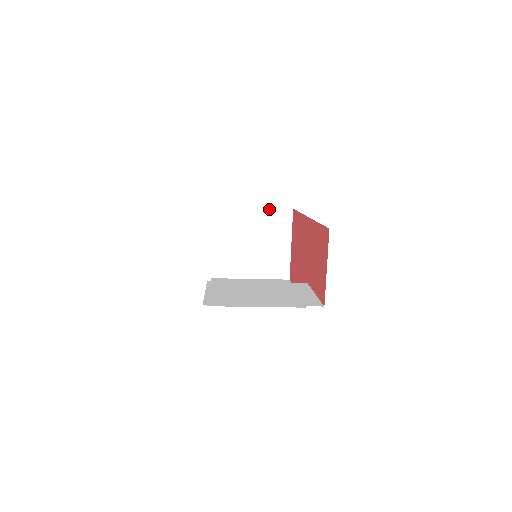
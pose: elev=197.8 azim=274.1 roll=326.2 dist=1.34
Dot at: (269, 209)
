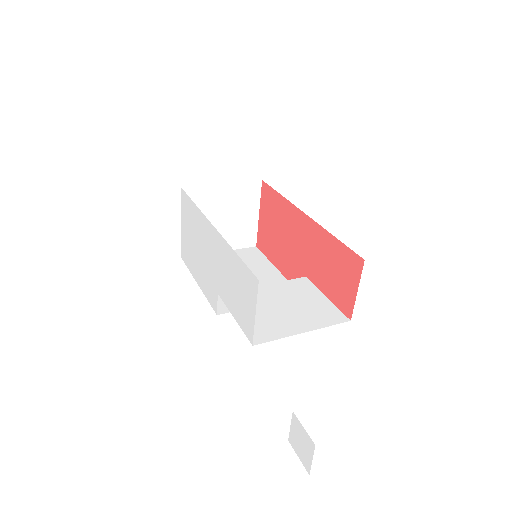
Dot at: (239, 183)
